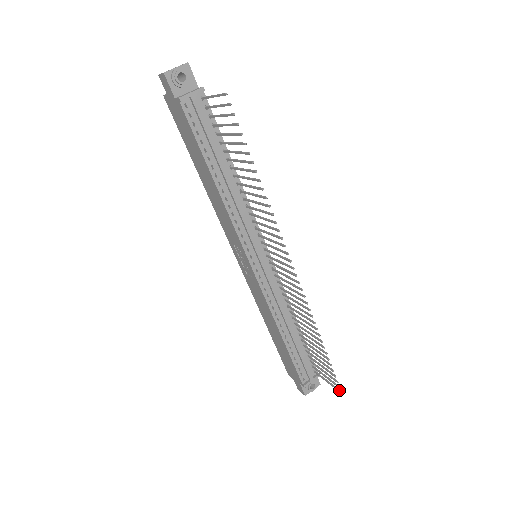
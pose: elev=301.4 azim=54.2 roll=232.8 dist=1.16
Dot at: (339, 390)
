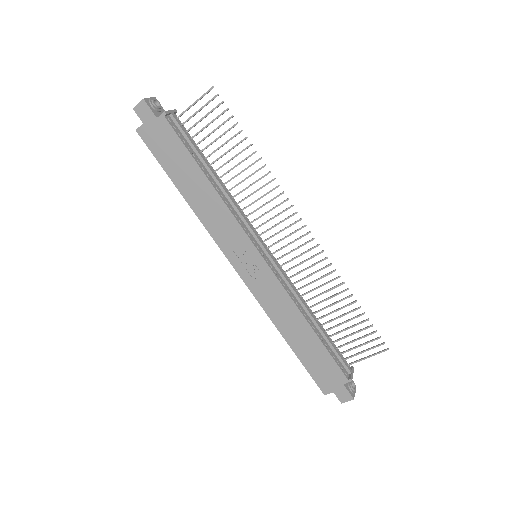
Dot at: (384, 349)
